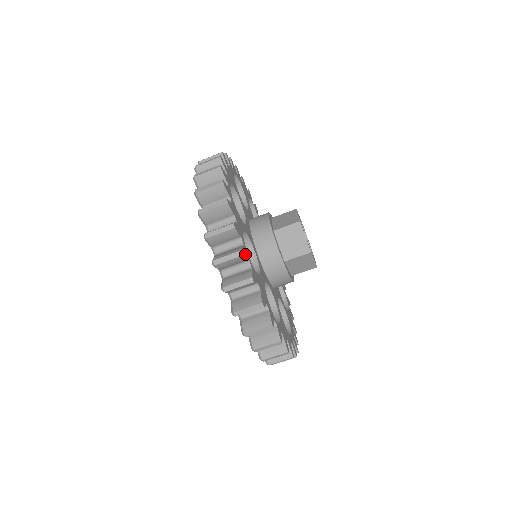
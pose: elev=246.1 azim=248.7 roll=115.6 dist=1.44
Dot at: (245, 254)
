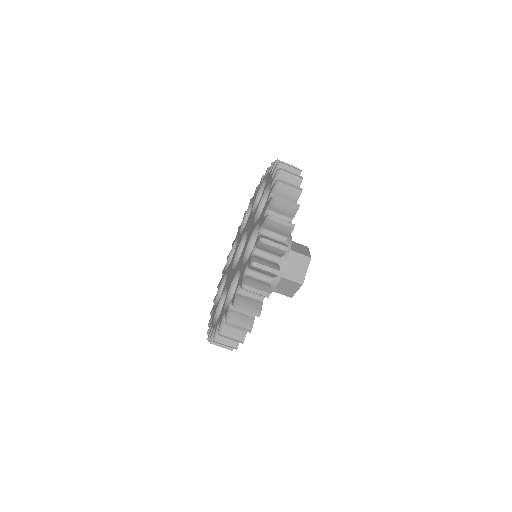
Dot at: occluded
